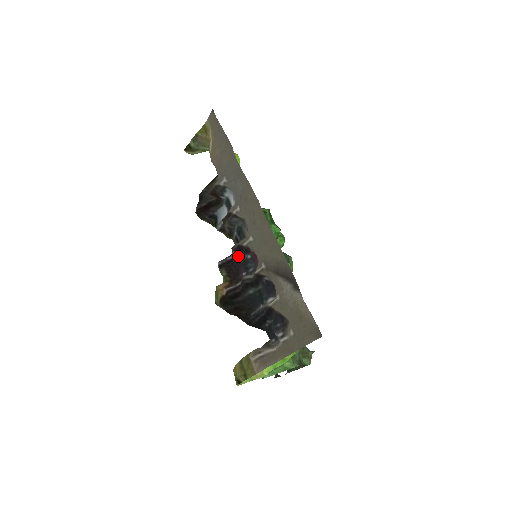
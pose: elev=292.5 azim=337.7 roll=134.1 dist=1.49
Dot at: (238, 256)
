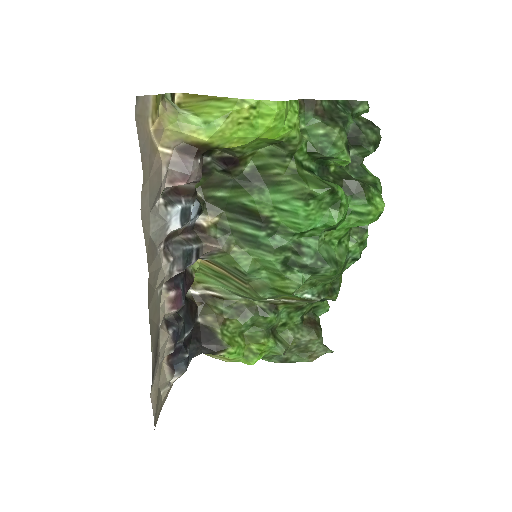
Dot at: (181, 277)
